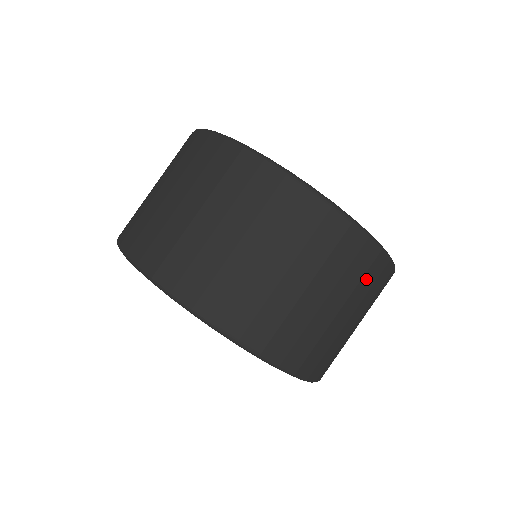
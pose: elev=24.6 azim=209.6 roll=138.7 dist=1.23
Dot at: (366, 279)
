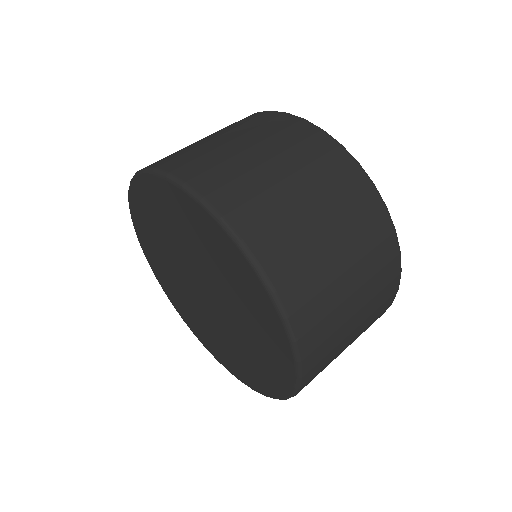
Dot at: occluded
